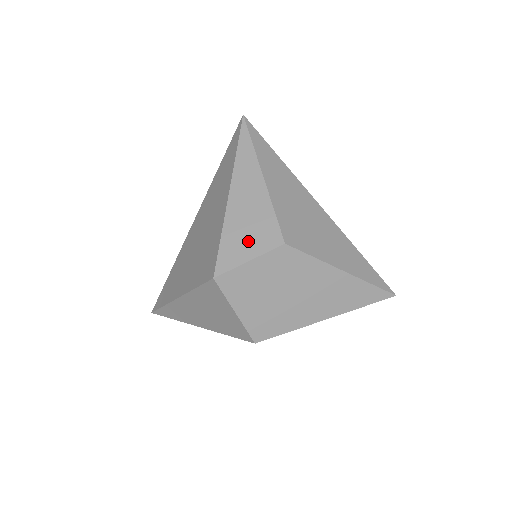
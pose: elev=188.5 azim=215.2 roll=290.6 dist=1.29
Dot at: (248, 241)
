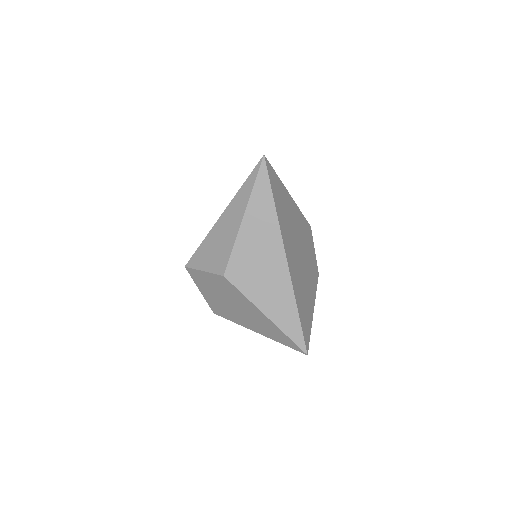
Dot at: (210, 258)
